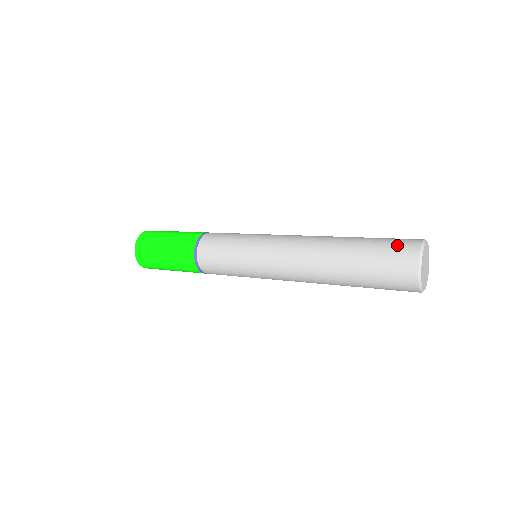
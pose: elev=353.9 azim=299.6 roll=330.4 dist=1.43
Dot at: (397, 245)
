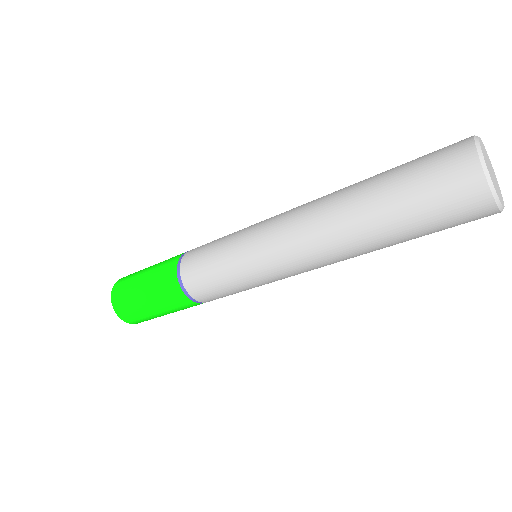
Dot at: occluded
